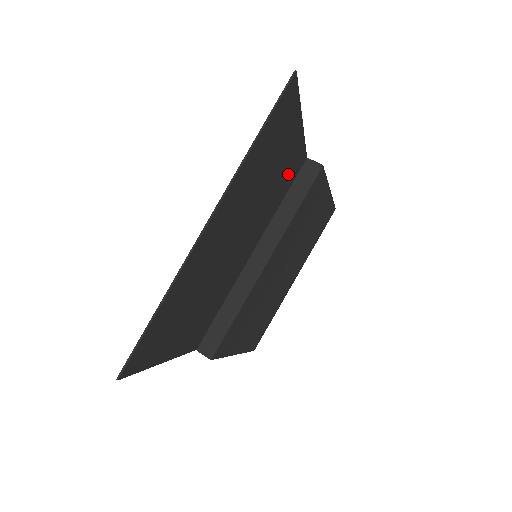
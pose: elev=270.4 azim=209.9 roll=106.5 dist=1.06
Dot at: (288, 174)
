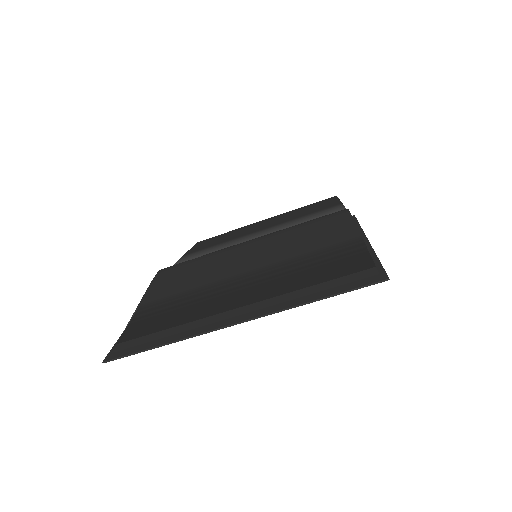
Dot at: occluded
